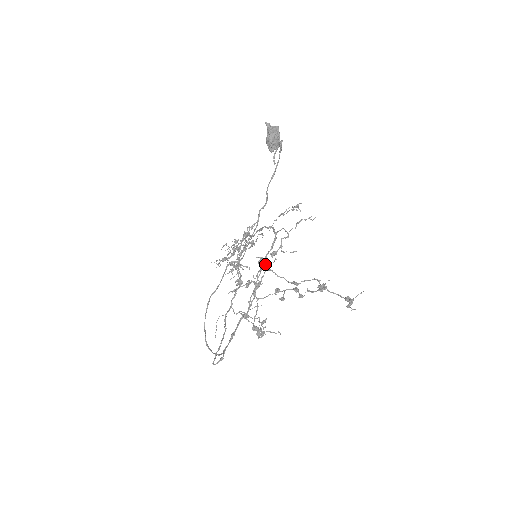
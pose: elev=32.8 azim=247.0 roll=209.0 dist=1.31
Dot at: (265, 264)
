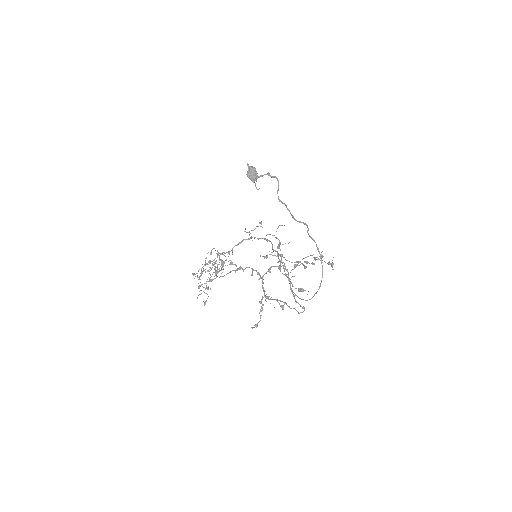
Dot at: (278, 253)
